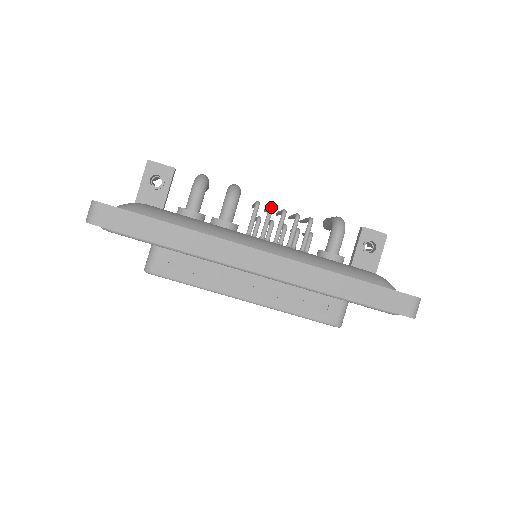
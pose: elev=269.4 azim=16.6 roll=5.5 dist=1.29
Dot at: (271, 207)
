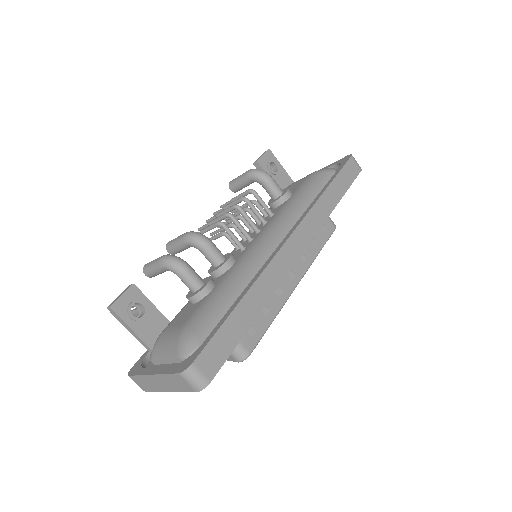
Dot at: (230, 214)
